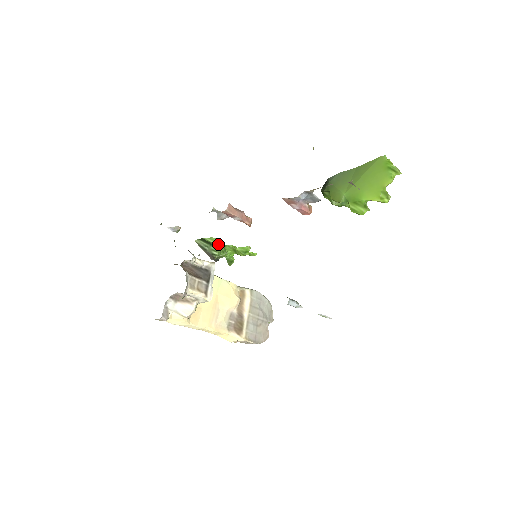
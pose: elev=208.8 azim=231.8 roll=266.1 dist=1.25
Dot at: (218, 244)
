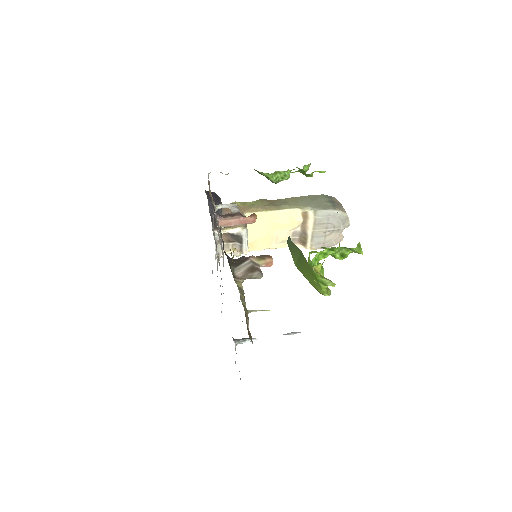
Dot at: (272, 177)
